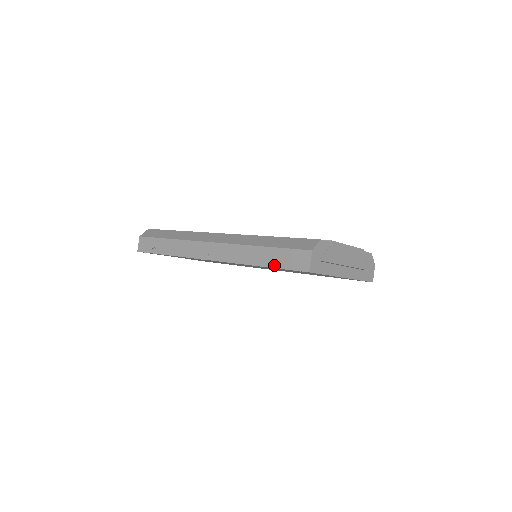
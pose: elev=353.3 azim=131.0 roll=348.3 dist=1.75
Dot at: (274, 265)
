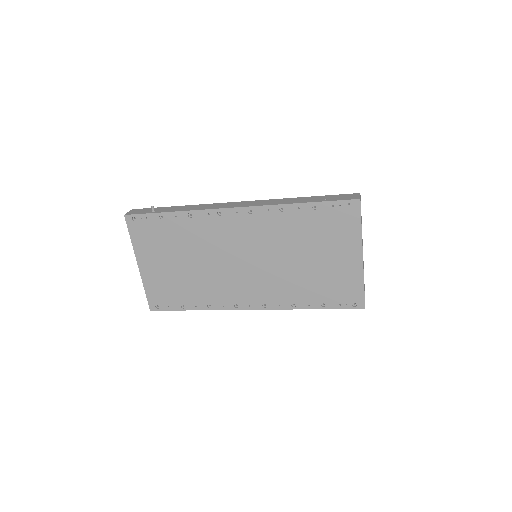
Dot at: (320, 200)
